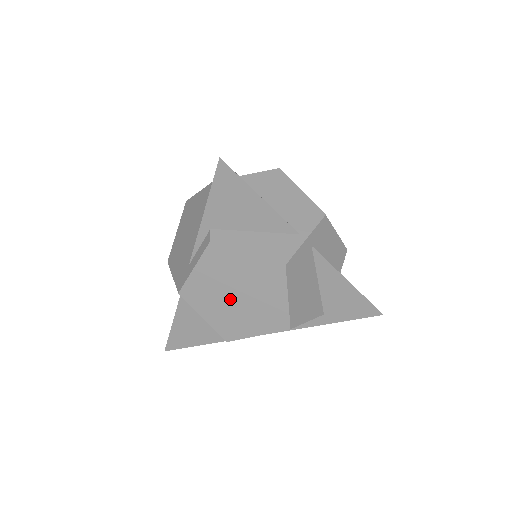
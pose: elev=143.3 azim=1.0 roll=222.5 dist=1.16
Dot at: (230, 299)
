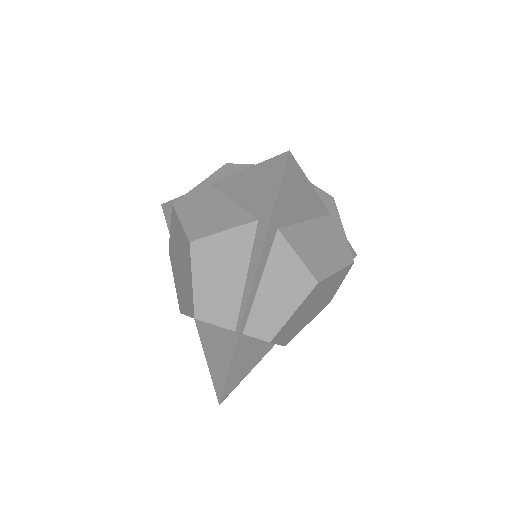
Dot at: (181, 275)
